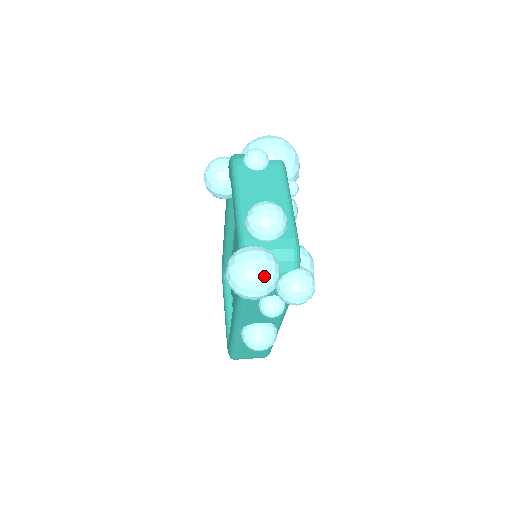
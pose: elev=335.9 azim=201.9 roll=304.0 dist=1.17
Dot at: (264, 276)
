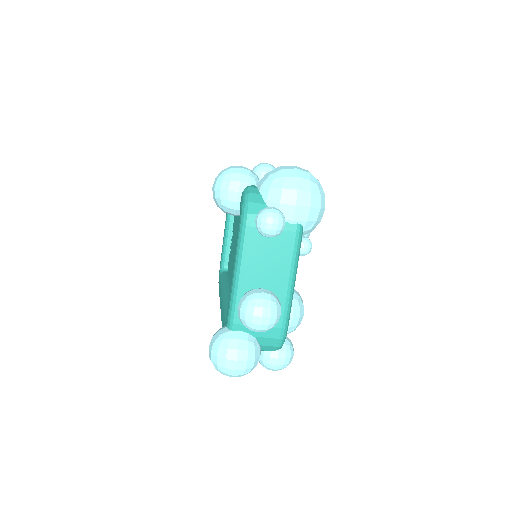
Dot at: (241, 373)
